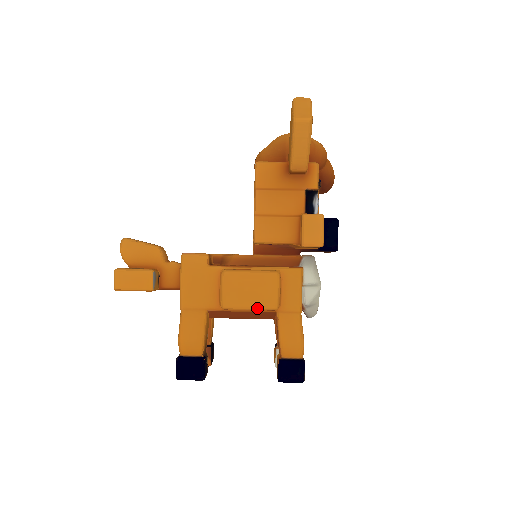
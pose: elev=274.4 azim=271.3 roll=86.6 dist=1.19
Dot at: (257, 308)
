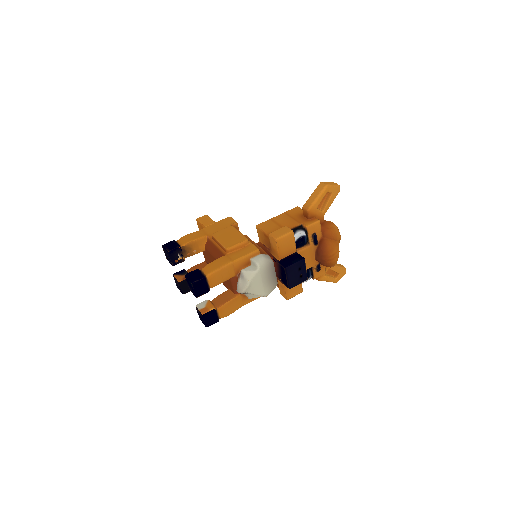
Dot at: (221, 243)
